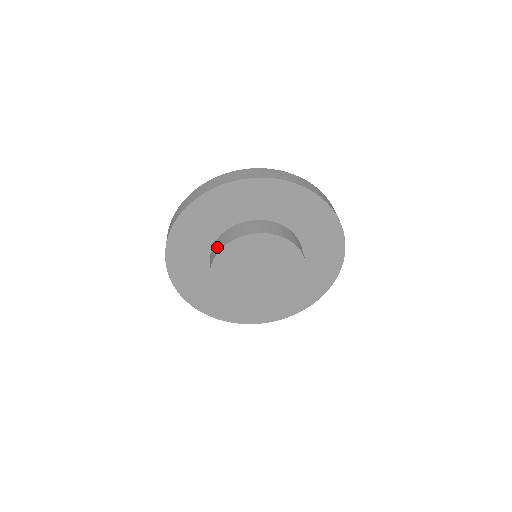
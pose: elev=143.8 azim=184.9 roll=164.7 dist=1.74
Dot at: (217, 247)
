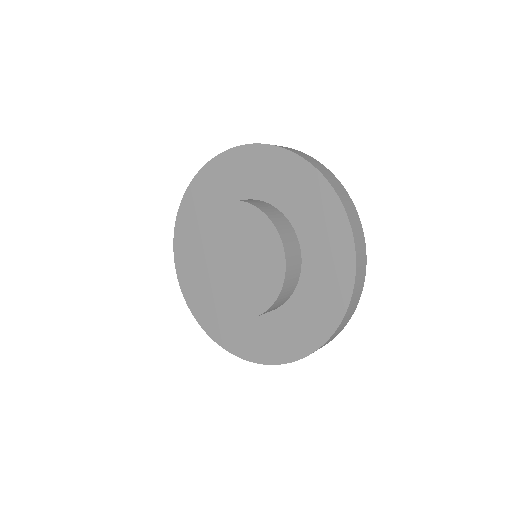
Dot at: occluded
